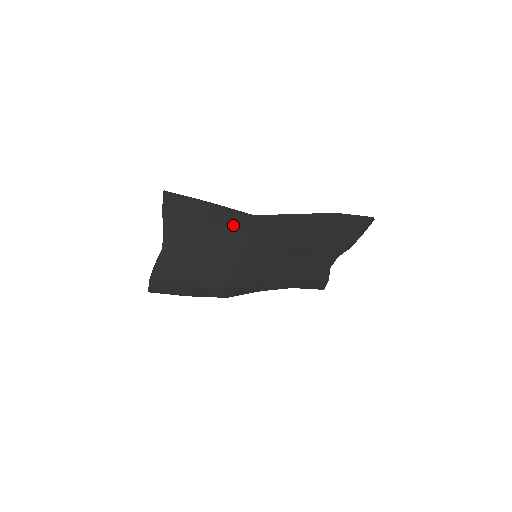
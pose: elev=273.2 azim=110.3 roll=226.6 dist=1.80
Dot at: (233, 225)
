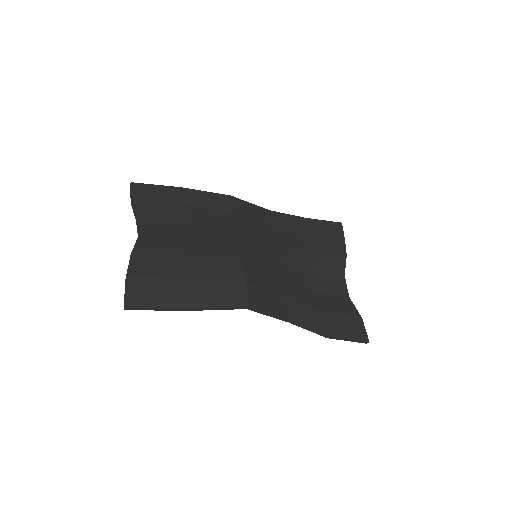
Dot at: (214, 206)
